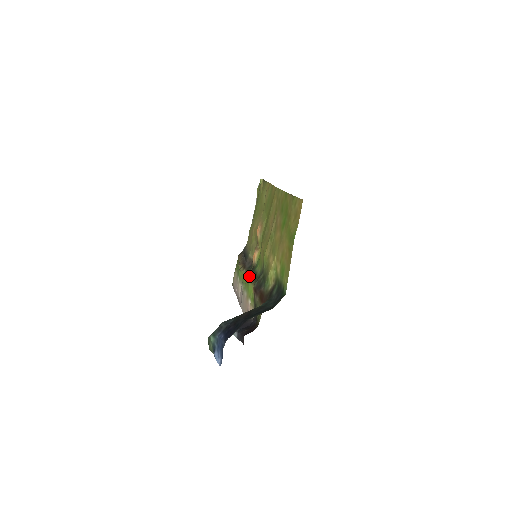
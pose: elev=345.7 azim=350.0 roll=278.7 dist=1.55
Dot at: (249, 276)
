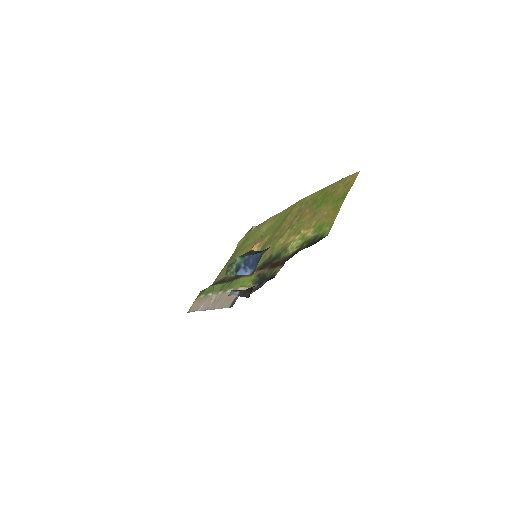
Dot at: (238, 277)
